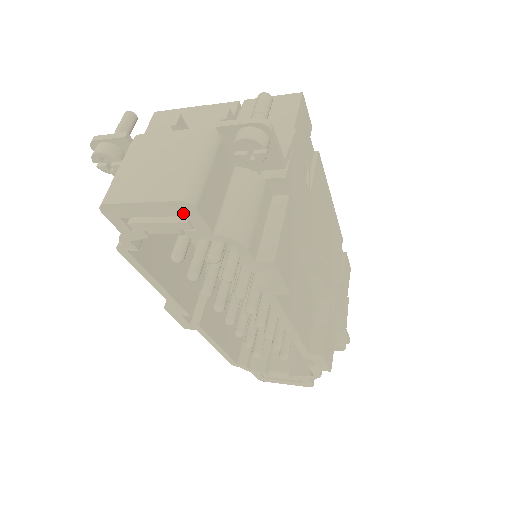
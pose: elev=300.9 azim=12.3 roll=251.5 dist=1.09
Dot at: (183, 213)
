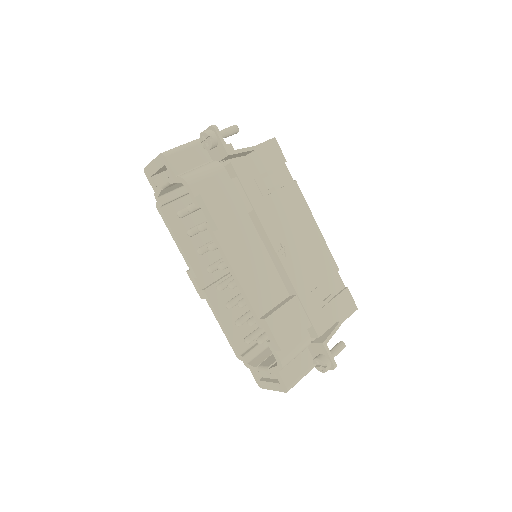
Dot at: (164, 163)
